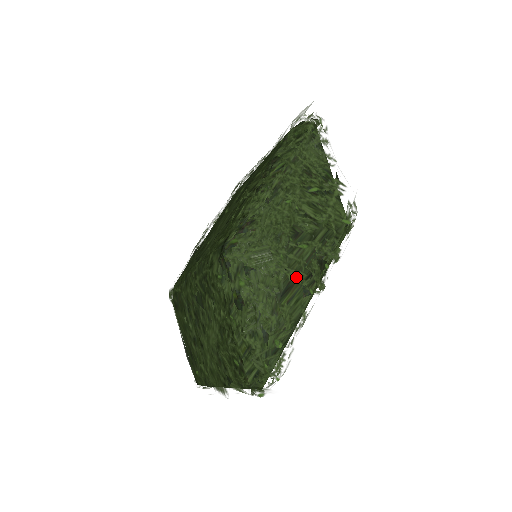
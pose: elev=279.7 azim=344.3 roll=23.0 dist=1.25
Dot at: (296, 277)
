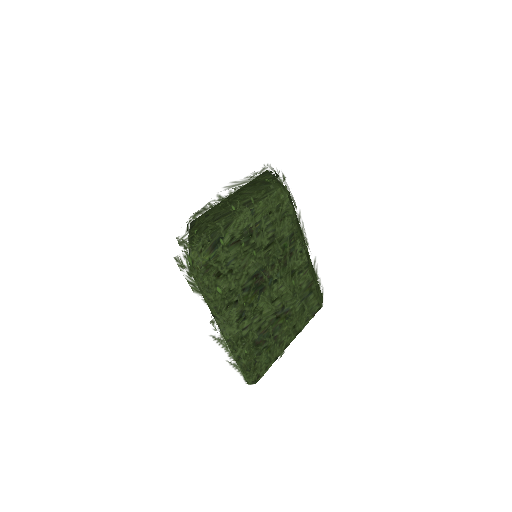
Dot at: (222, 208)
